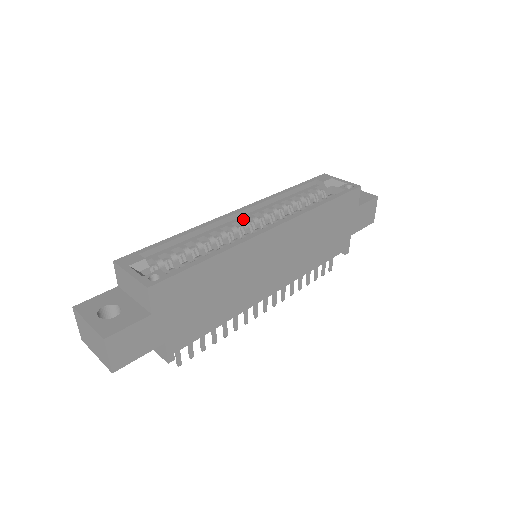
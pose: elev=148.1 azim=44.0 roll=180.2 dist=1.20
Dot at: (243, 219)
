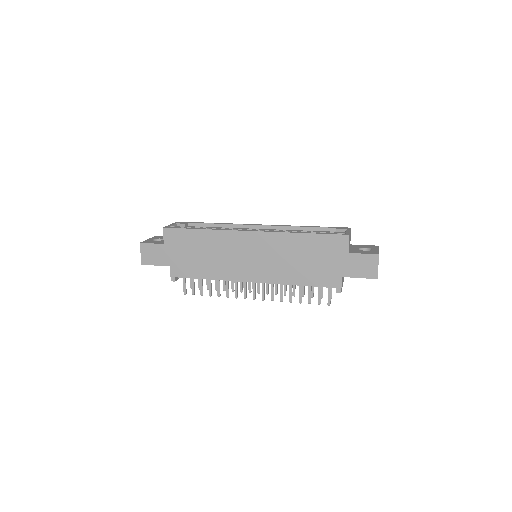
Dot at: occluded
